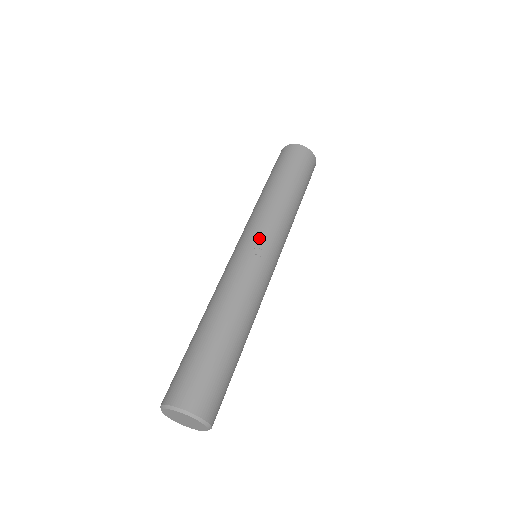
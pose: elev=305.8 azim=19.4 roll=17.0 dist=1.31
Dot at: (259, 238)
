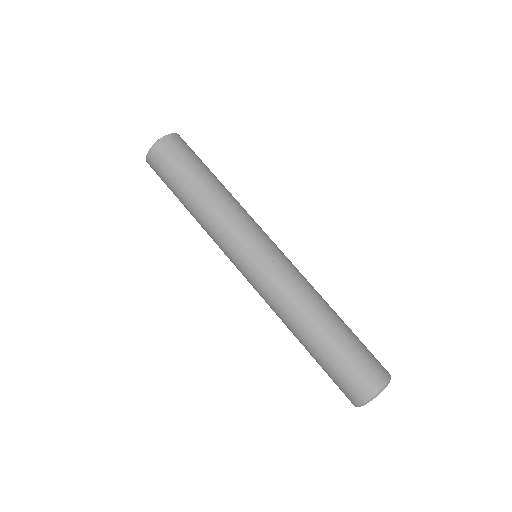
Dot at: (254, 244)
